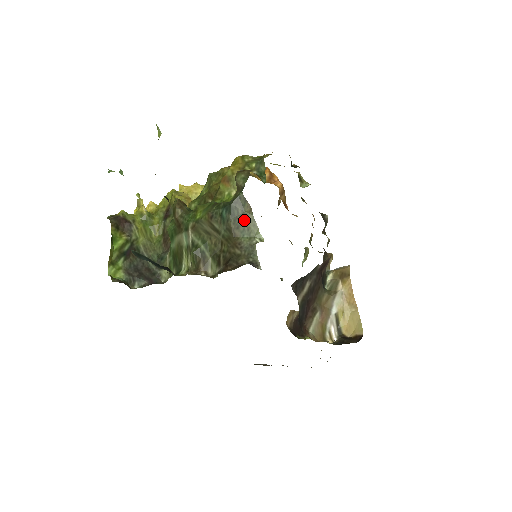
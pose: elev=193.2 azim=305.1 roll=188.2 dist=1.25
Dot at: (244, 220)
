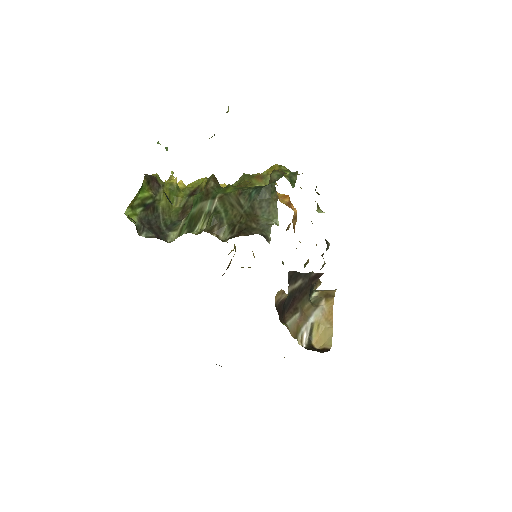
Dot at: (268, 204)
